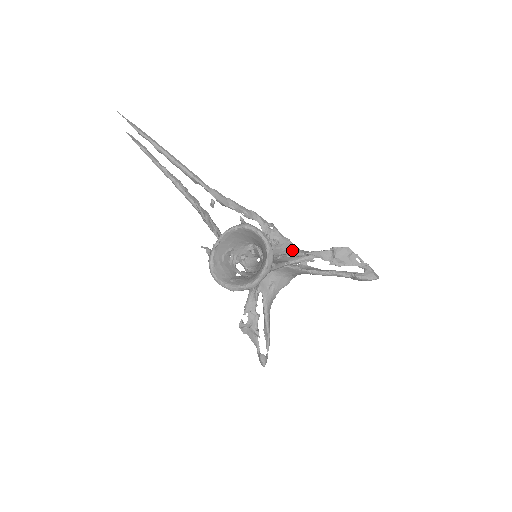
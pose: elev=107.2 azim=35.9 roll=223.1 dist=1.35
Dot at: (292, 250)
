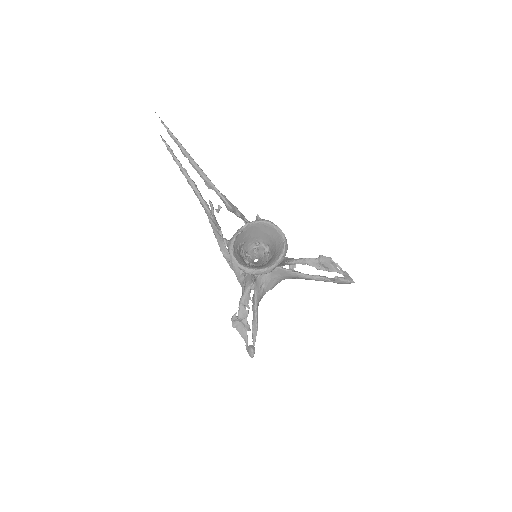
Dot at: occluded
